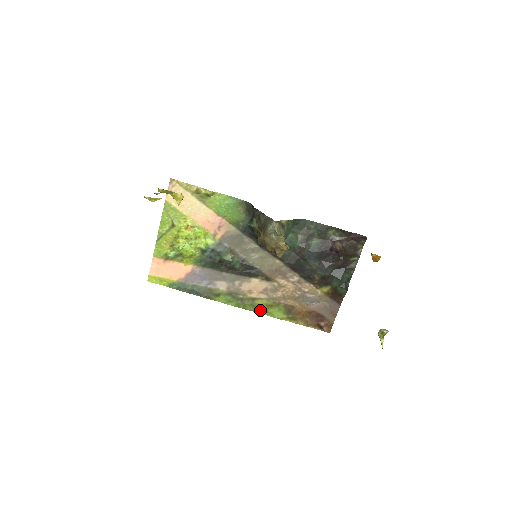
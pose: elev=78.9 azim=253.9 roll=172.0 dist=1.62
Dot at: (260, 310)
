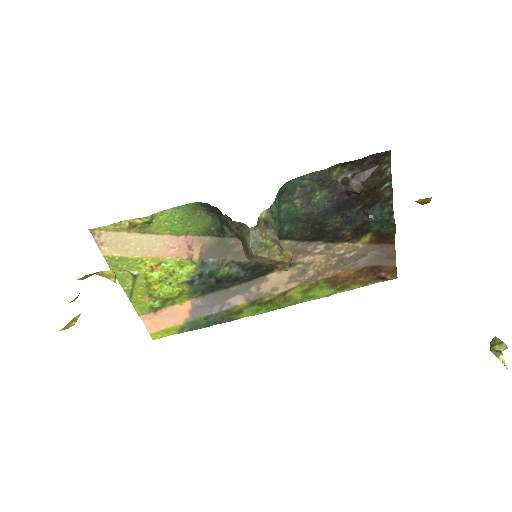
Dot at: (299, 300)
